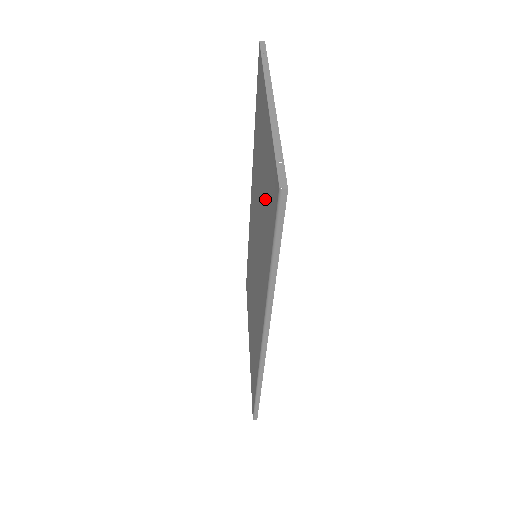
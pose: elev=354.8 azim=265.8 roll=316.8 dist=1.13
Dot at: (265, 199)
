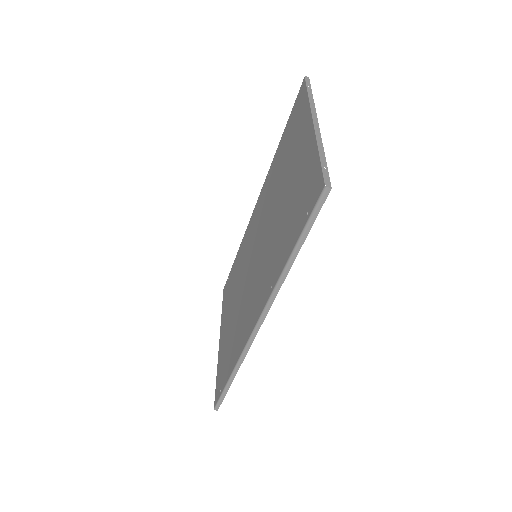
Dot at: (291, 201)
